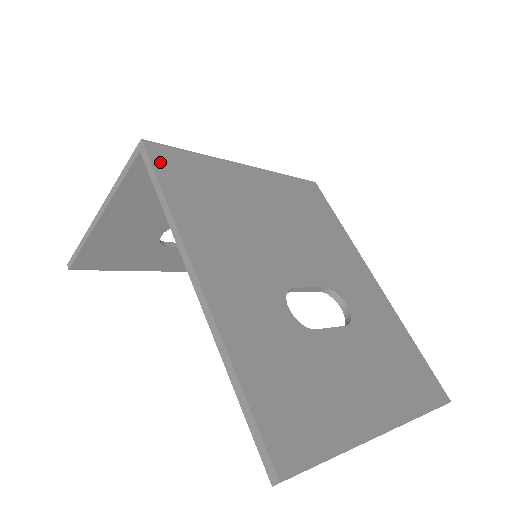
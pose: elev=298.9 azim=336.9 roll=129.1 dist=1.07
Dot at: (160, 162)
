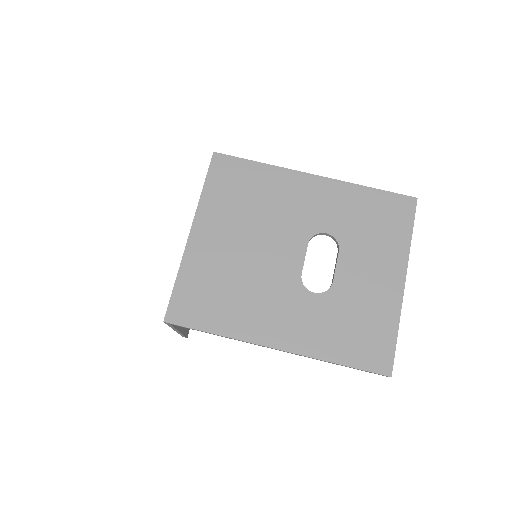
Dot at: (185, 319)
